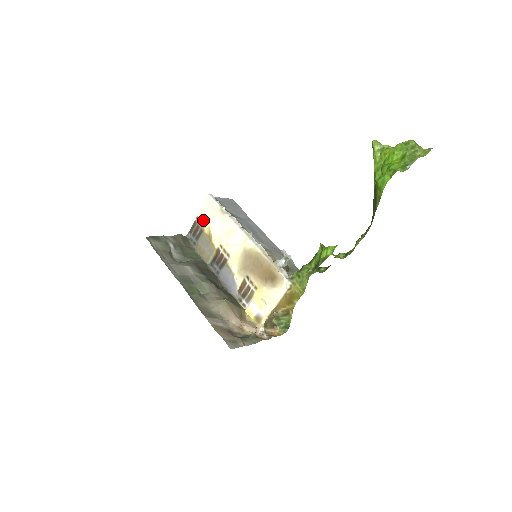
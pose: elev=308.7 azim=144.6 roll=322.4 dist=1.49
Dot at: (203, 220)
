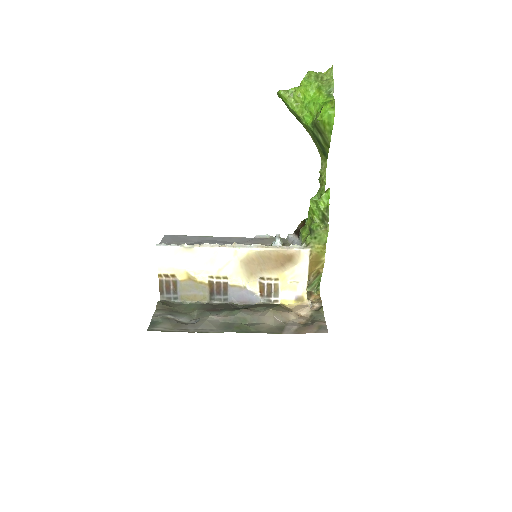
Dot at: (169, 272)
